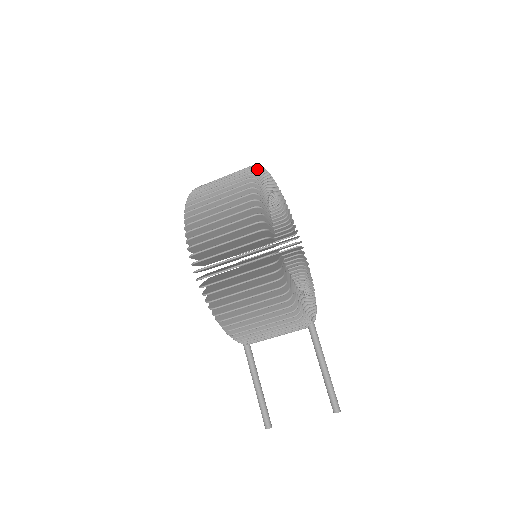
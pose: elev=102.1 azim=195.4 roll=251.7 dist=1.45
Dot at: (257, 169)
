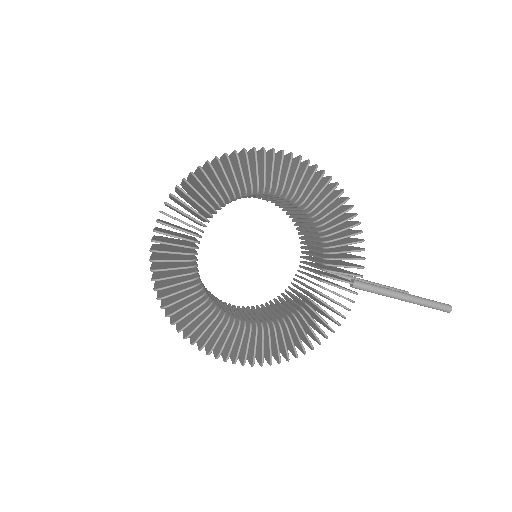
Dot at: occluded
